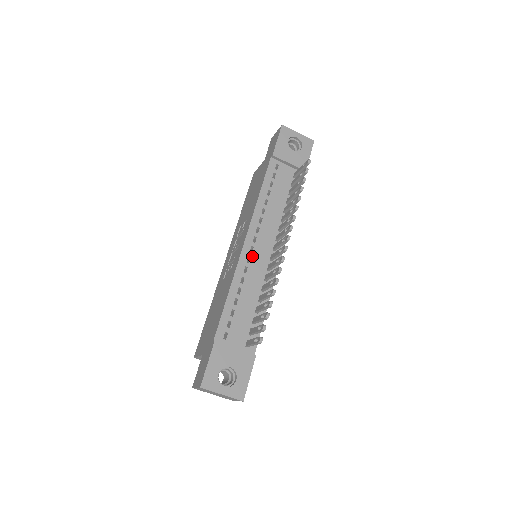
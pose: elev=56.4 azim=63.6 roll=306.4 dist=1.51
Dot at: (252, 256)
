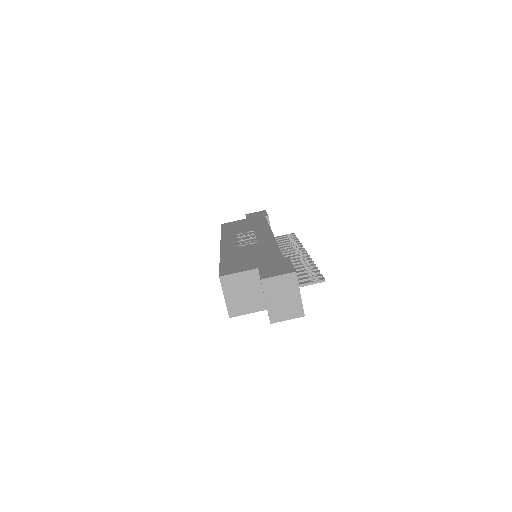
Dot at: occluded
